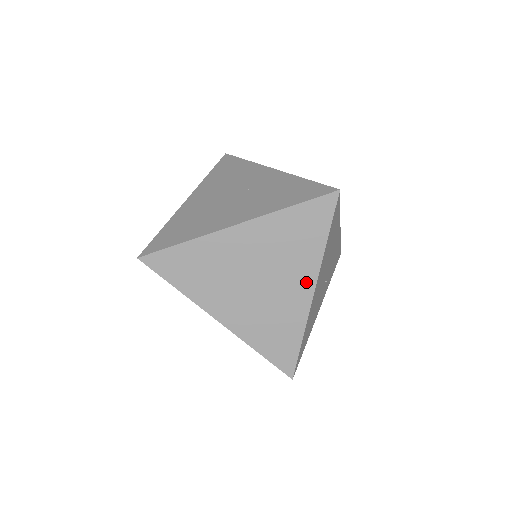
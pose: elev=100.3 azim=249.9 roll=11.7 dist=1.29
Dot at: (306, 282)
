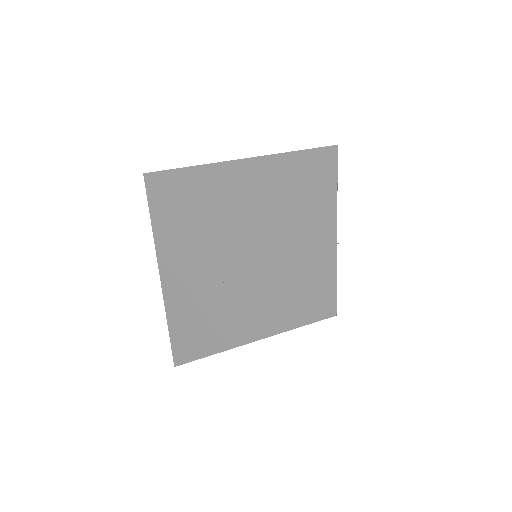
Dot at: occluded
